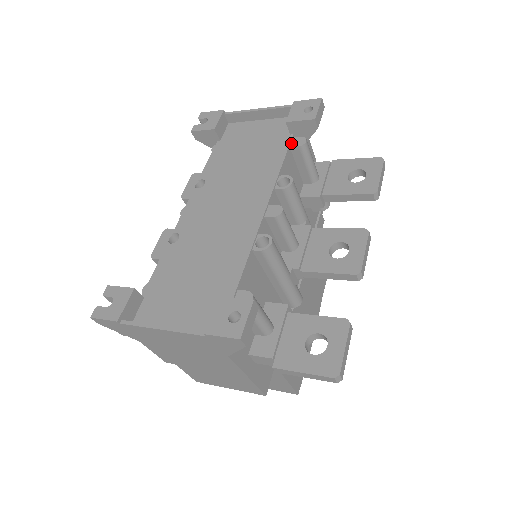
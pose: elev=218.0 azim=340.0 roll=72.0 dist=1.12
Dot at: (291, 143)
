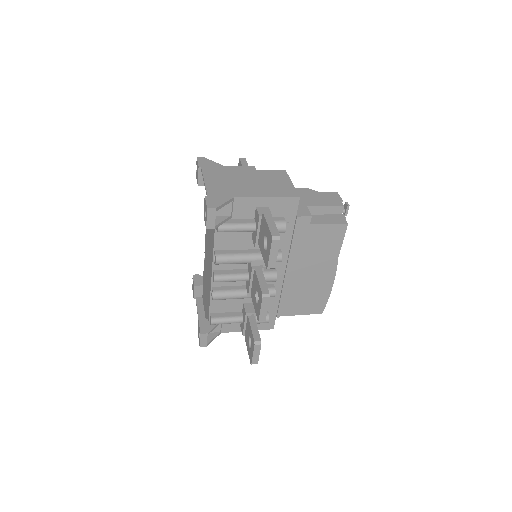
Dot at: occluded
